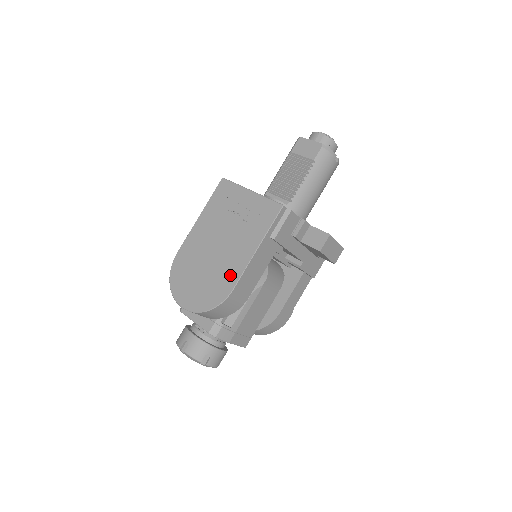
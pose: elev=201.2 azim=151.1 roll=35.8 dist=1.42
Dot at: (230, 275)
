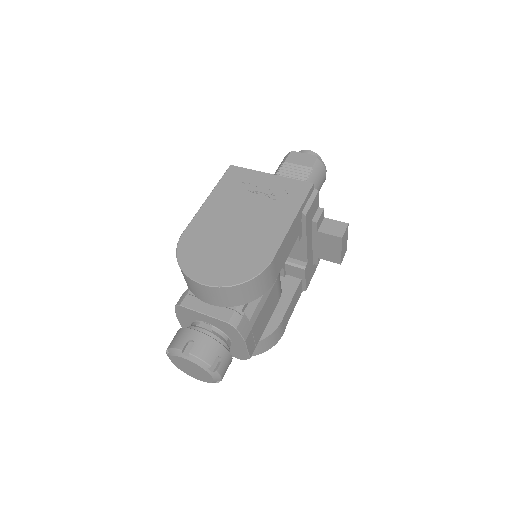
Dot at: (265, 245)
